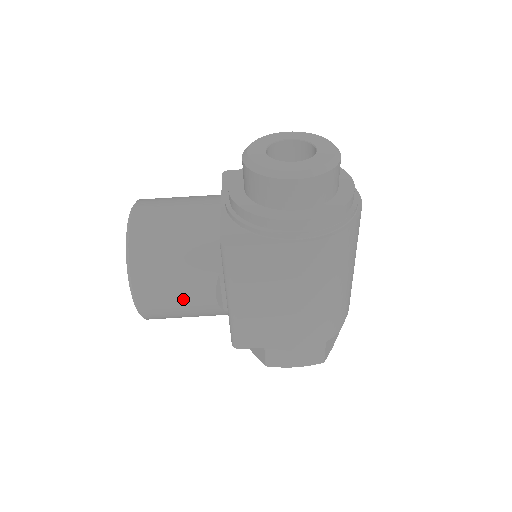
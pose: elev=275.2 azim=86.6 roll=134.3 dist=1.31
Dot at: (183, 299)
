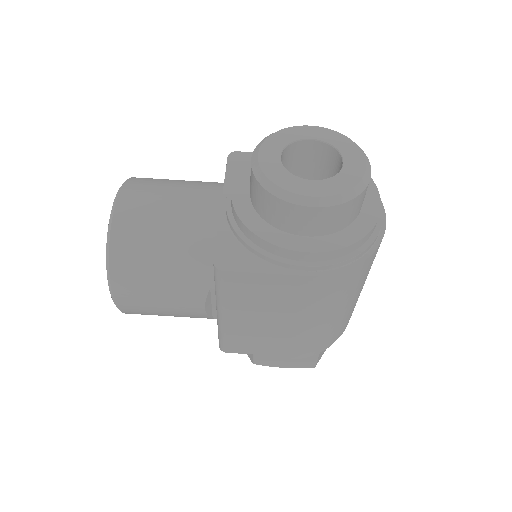
Dot at: (168, 306)
